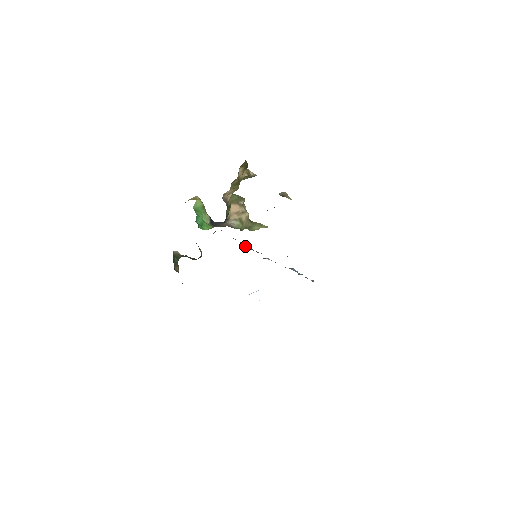
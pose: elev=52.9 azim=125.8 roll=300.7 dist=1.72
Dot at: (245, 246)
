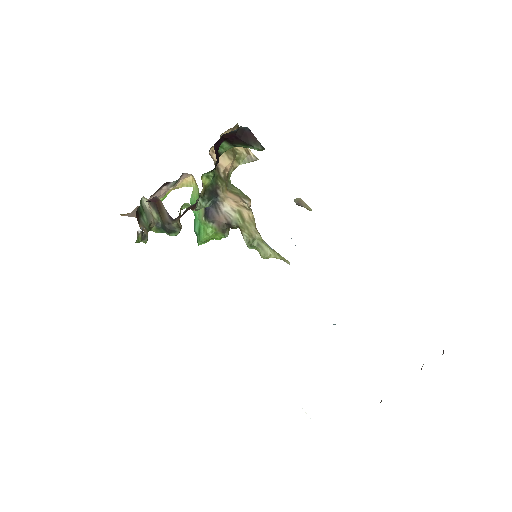
Dot at: occluded
